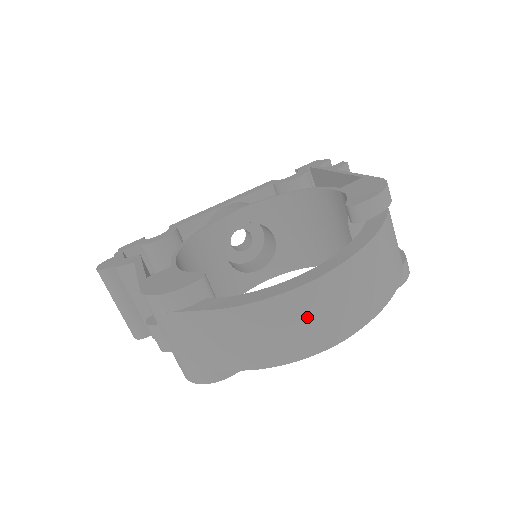
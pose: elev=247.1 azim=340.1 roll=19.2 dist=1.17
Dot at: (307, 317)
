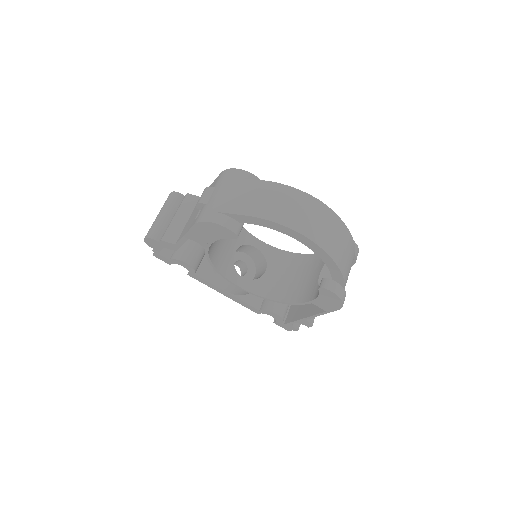
Dot at: (306, 211)
